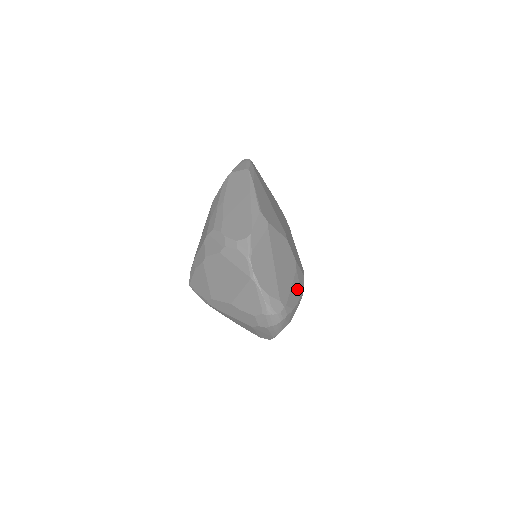
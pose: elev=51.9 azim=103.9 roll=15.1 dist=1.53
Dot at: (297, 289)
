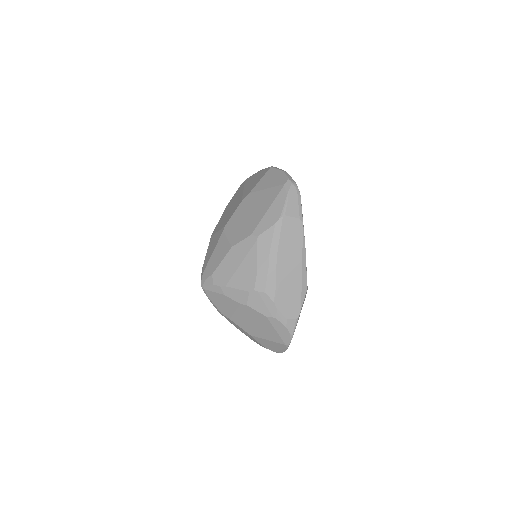
Dot at: occluded
